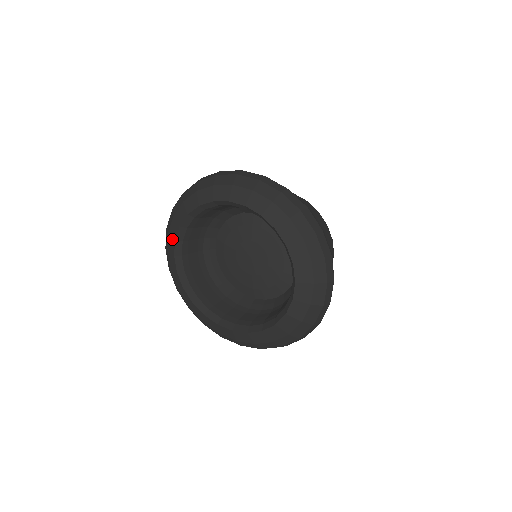
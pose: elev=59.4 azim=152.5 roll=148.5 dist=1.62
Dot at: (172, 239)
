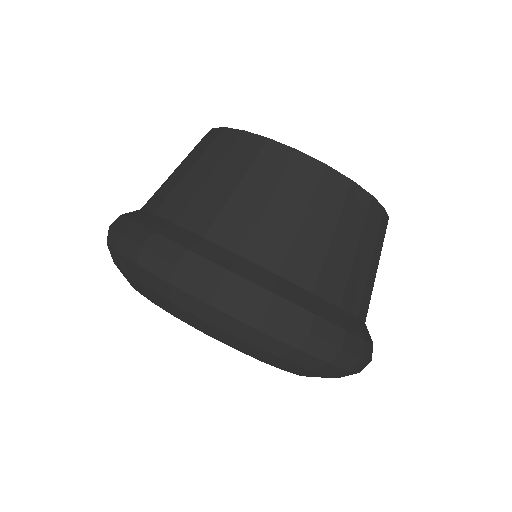
Dot at: occluded
